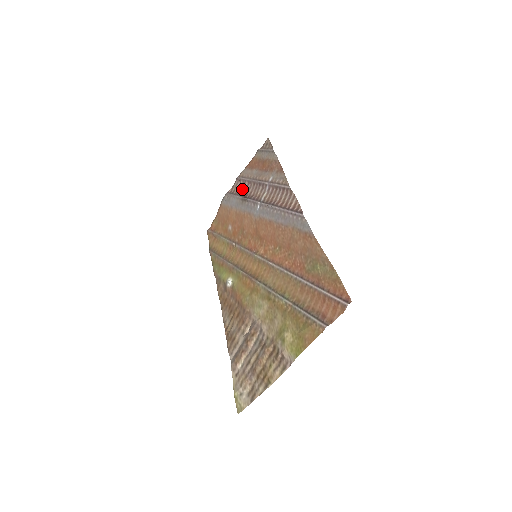
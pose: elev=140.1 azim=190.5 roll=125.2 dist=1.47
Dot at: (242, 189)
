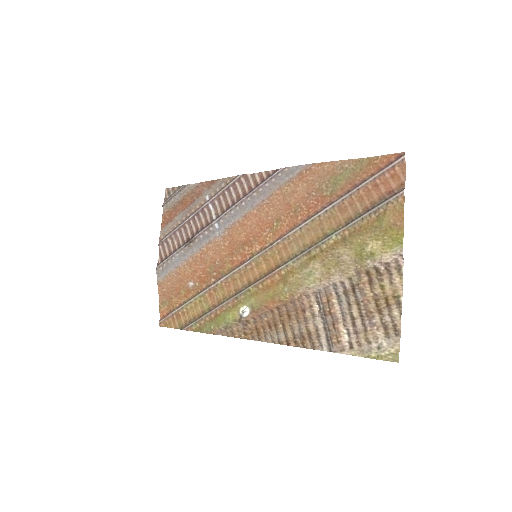
Dot at: (176, 243)
